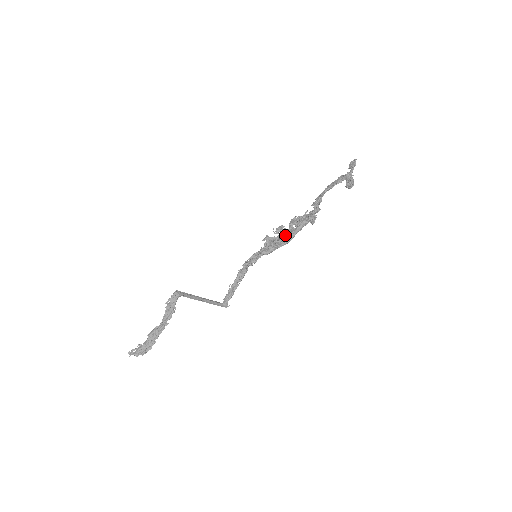
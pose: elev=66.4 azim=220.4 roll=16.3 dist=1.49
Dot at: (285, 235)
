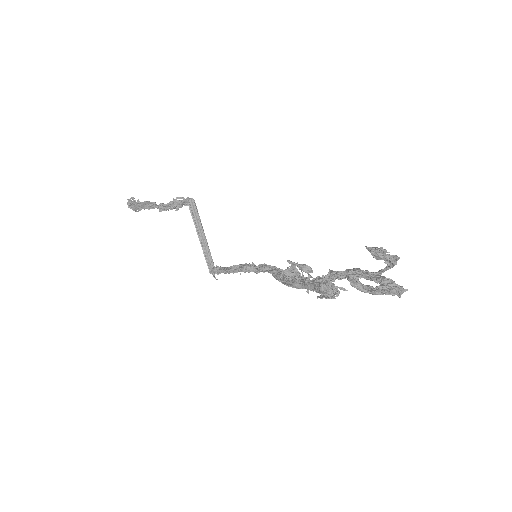
Dot at: occluded
